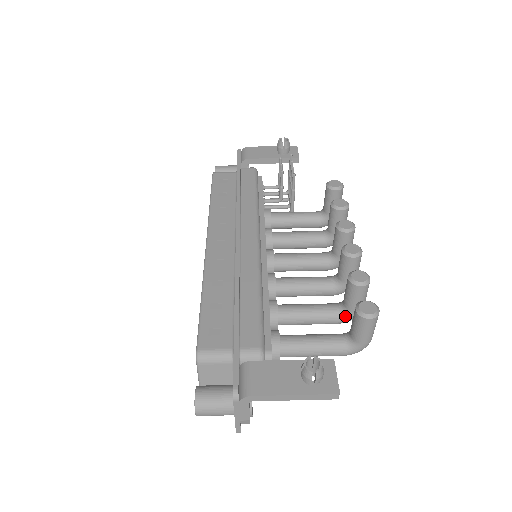
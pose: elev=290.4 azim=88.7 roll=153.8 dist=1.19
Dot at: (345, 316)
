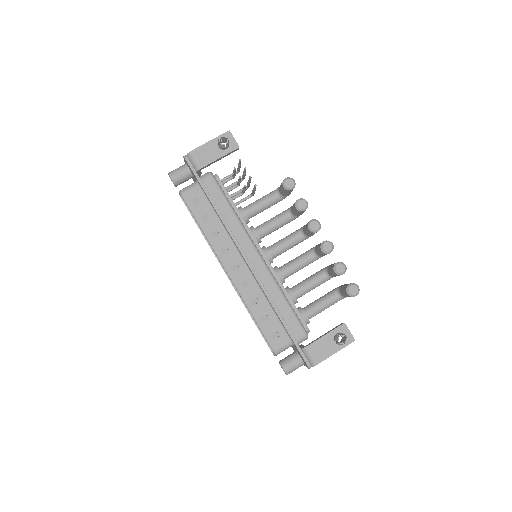
Dot at: occluded
